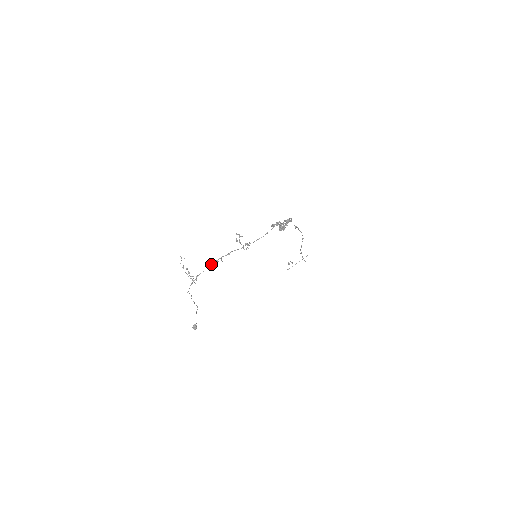
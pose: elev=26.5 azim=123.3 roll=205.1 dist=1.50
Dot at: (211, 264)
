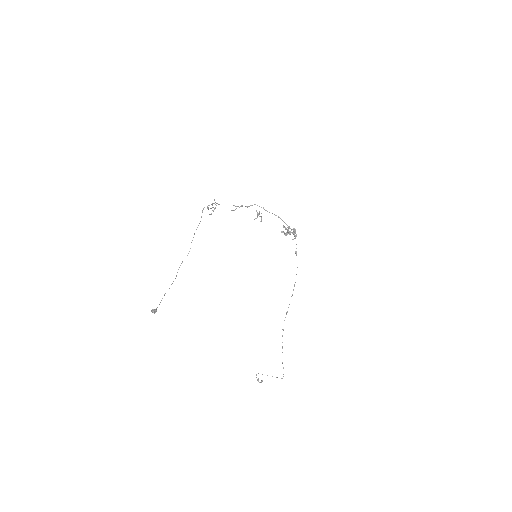
Dot at: occluded
